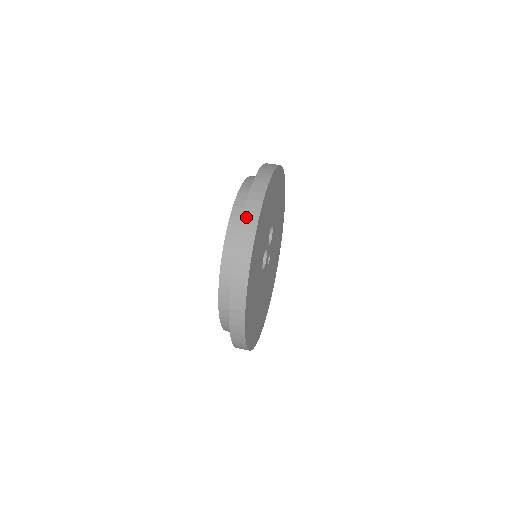
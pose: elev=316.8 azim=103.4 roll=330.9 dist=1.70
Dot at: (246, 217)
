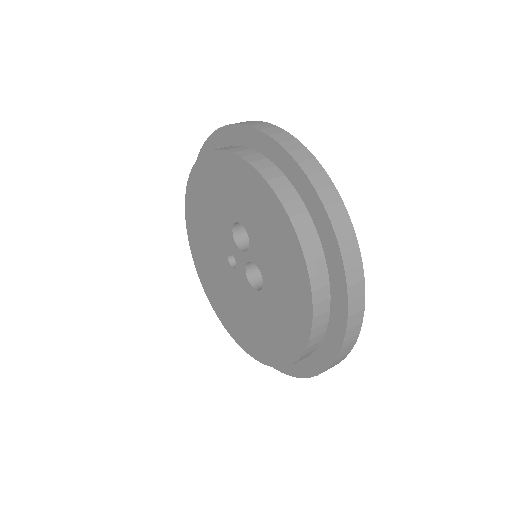
Dot at: (348, 266)
